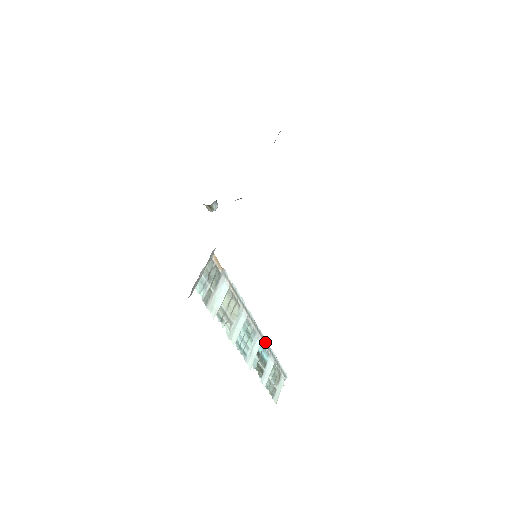
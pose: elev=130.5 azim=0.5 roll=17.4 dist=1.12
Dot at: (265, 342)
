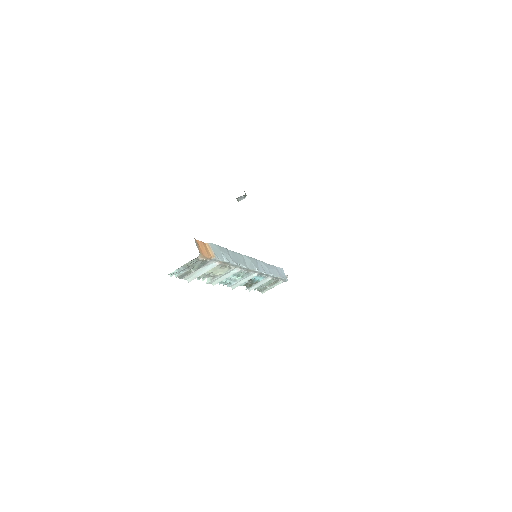
Dot at: (263, 274)
